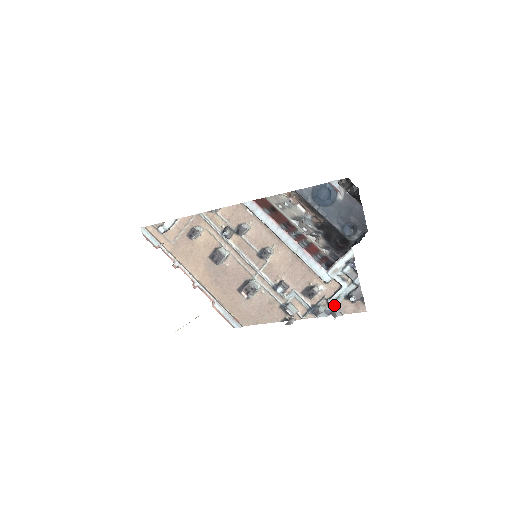
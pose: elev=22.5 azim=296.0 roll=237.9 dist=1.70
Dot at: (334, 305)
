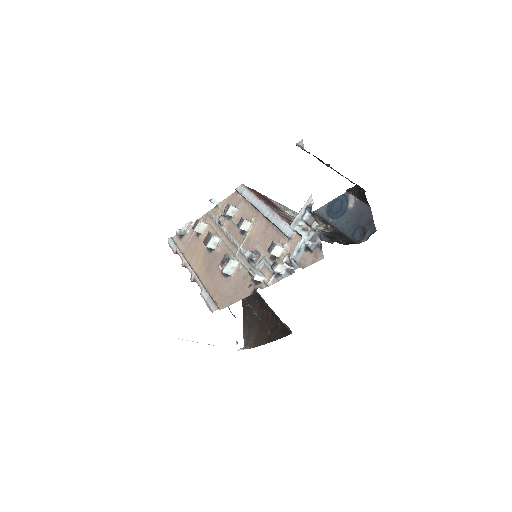
Dot at: (295, 261)
